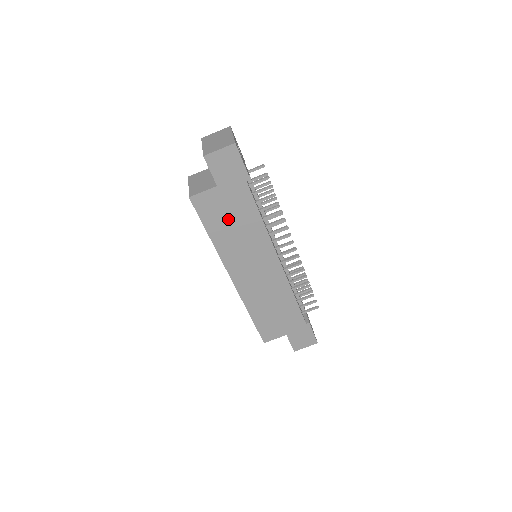
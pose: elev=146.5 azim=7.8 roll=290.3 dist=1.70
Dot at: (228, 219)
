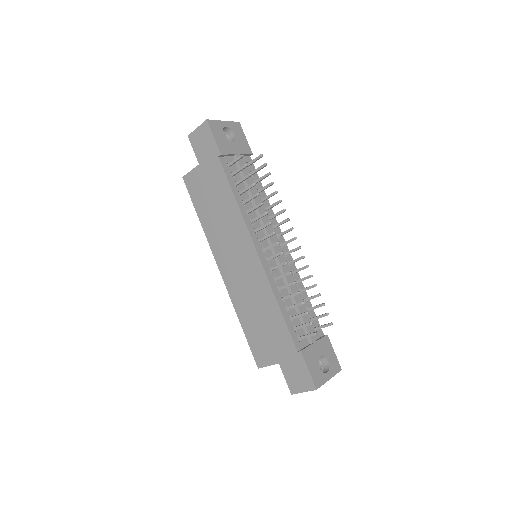
Dot at: (210, 199)
